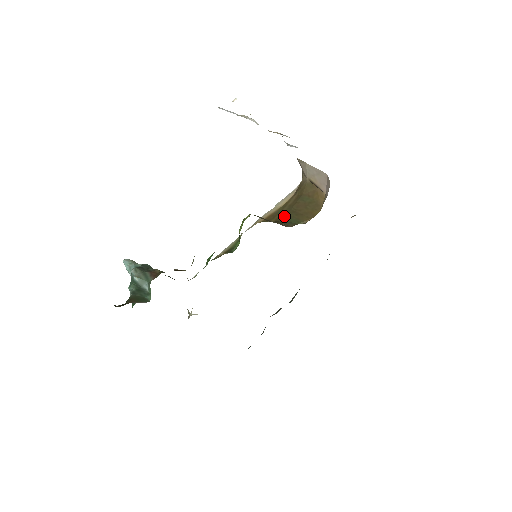
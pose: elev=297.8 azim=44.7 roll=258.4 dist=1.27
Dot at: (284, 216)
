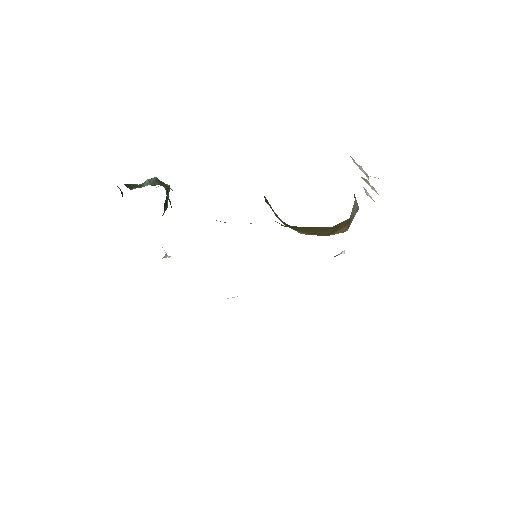
Dot at: (296, 226)
